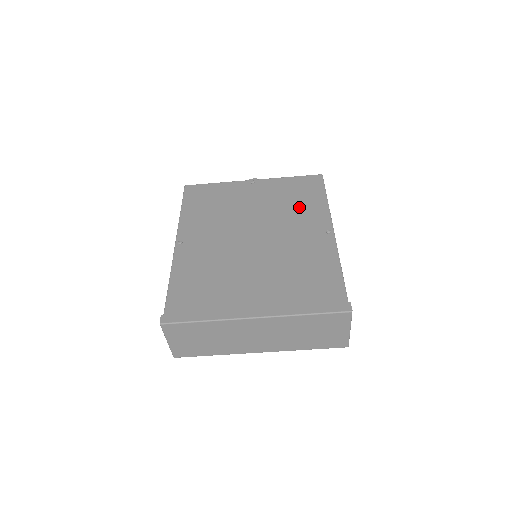
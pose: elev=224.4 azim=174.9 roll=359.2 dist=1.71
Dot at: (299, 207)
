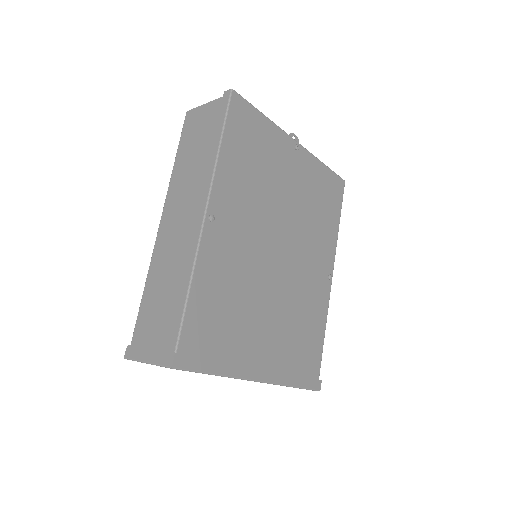
Dot at: (320, 224)
